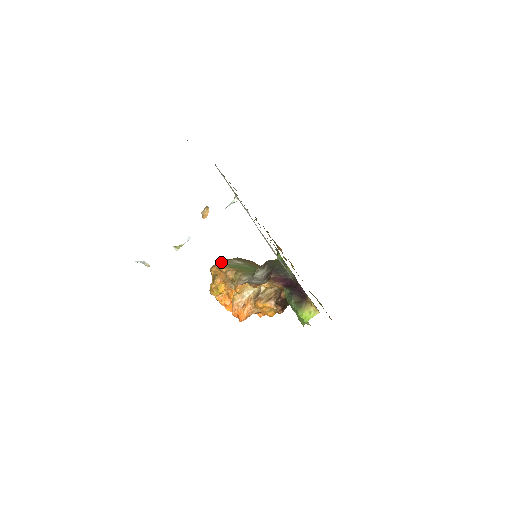
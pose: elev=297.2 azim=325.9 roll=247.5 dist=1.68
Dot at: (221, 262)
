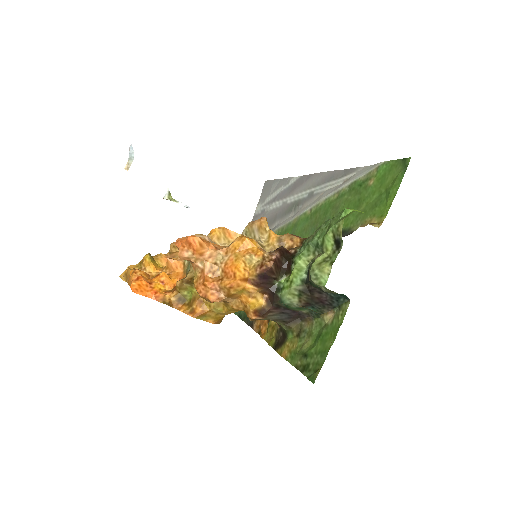
Dot at: occluded
